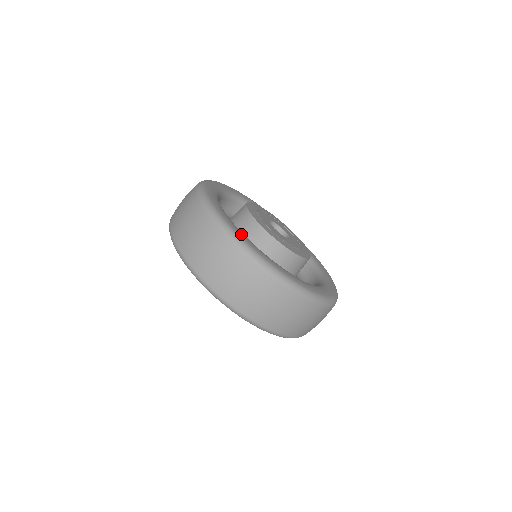
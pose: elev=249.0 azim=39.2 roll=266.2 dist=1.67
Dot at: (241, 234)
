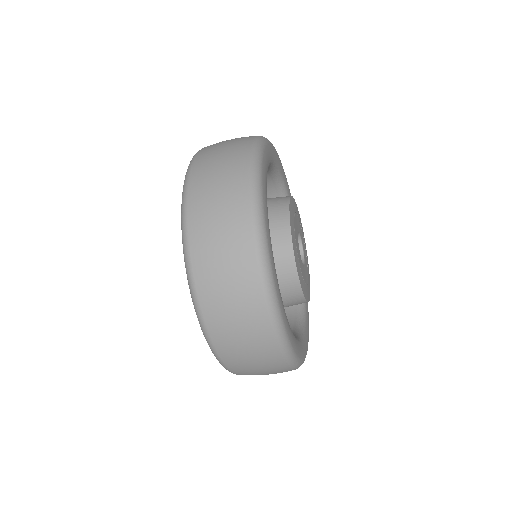
Dot at: (296, 346)
